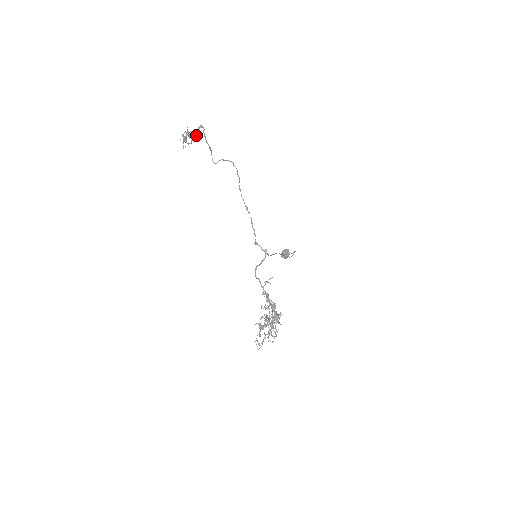
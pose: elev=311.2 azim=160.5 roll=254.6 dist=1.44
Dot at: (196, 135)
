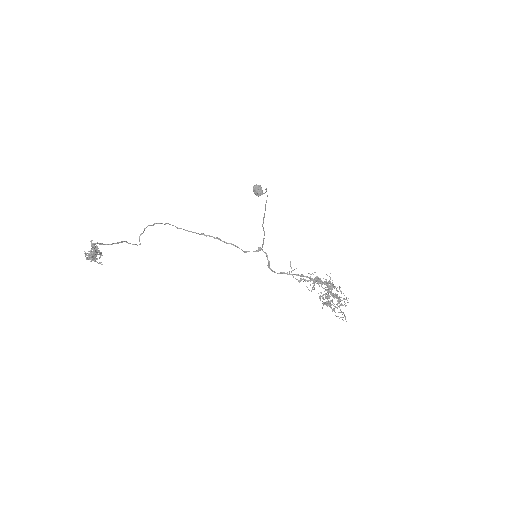
Dot at: (98, 252)
